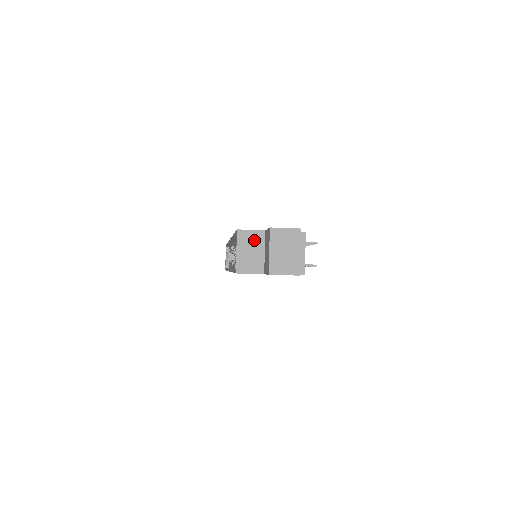
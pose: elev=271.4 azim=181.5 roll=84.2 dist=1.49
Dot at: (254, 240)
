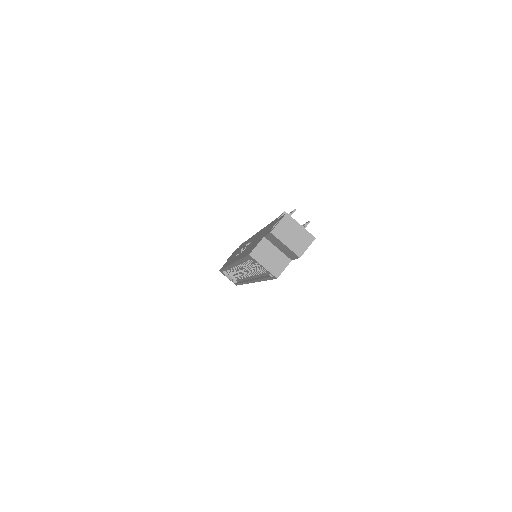
Dot at: (265, 249)
